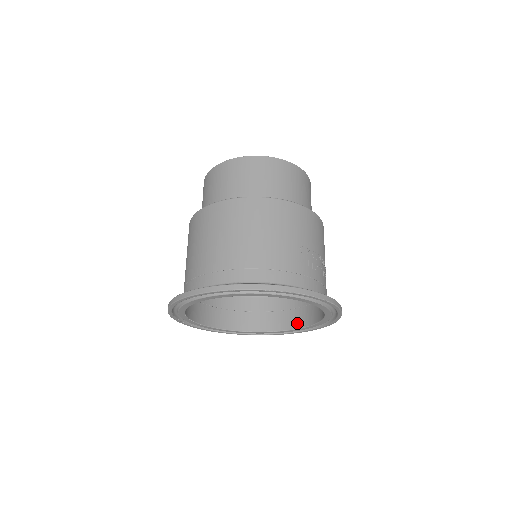
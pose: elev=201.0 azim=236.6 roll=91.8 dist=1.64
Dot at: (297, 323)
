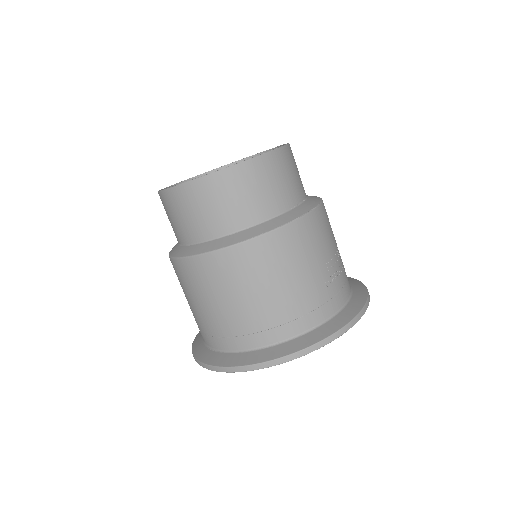
Dot at: occluded
